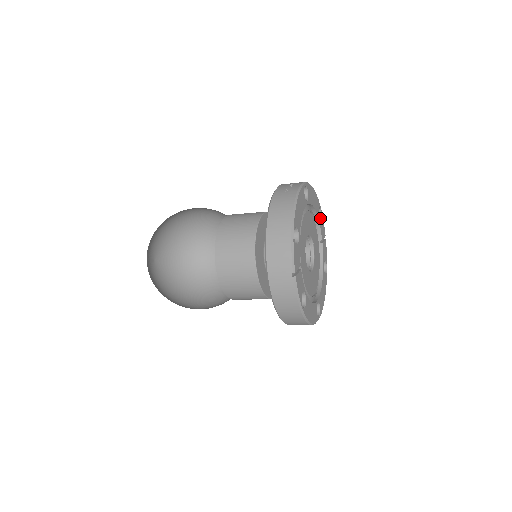
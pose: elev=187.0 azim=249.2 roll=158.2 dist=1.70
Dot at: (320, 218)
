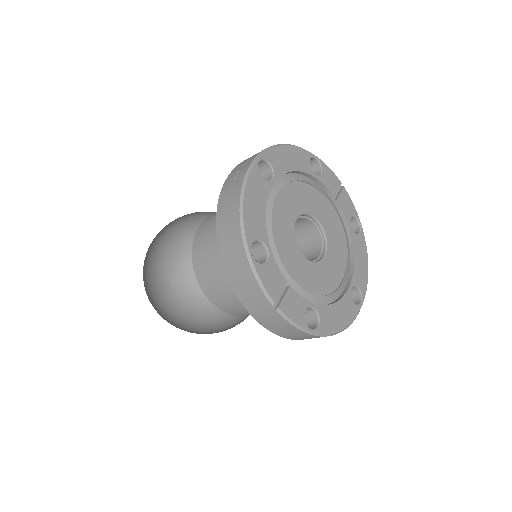
Dot at: (320, 169)
